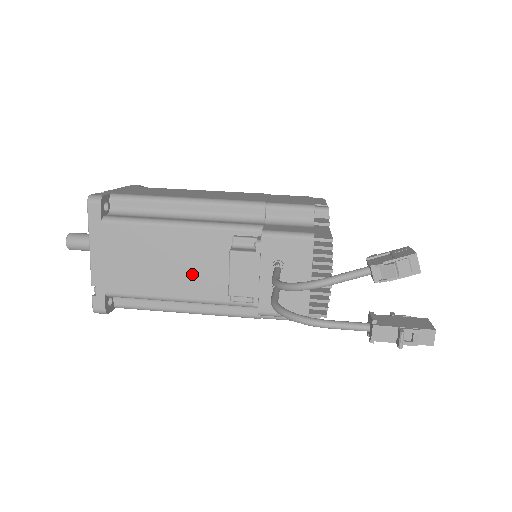
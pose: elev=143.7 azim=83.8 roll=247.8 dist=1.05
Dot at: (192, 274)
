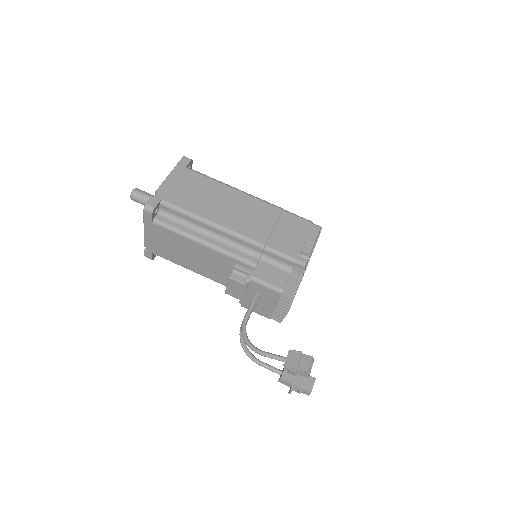
Dot at: (207, 267)
